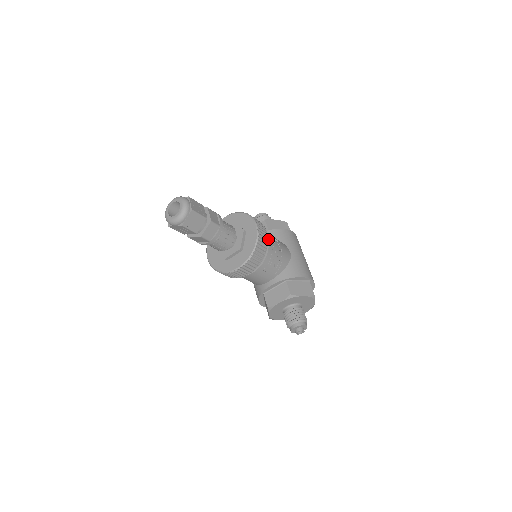
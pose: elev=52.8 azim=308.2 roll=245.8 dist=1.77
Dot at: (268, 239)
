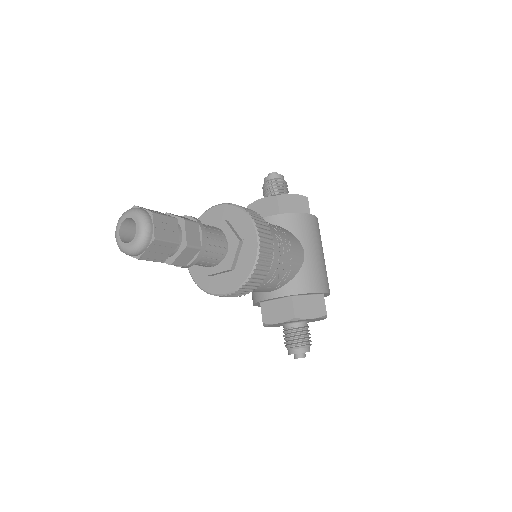
Dot at: (274, 247)
